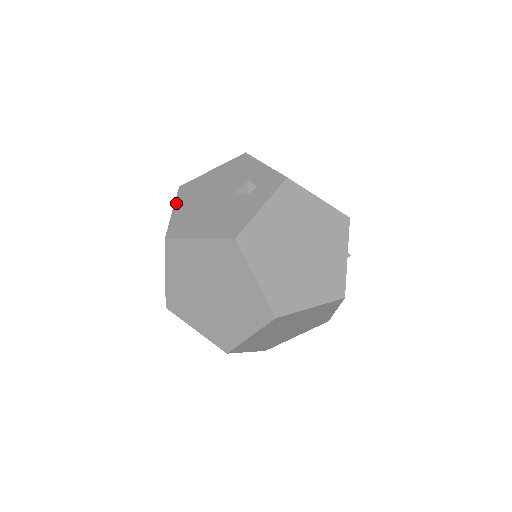
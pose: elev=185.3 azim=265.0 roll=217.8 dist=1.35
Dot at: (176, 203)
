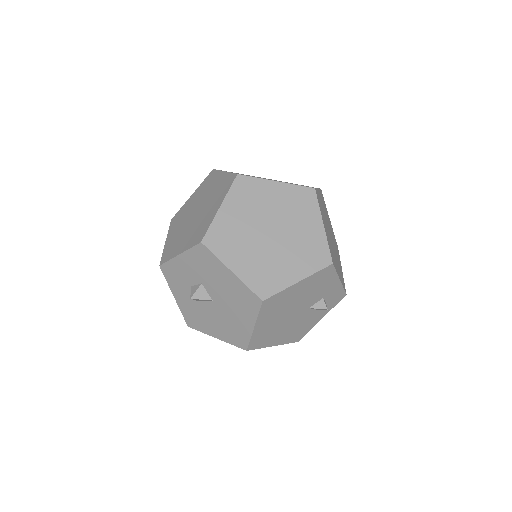
Dot at: (259, 320)
